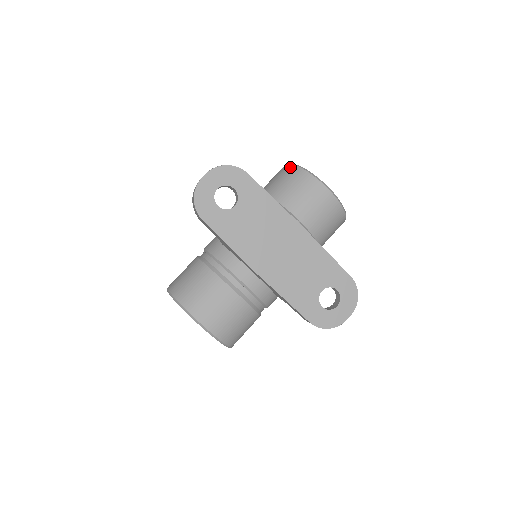
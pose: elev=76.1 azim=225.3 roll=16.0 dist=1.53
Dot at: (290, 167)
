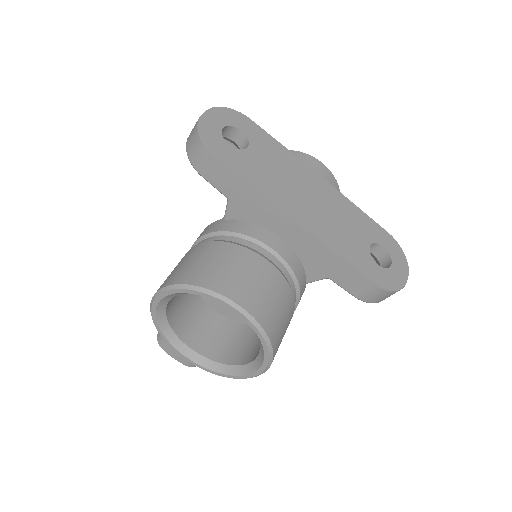
Dot at: occluded
